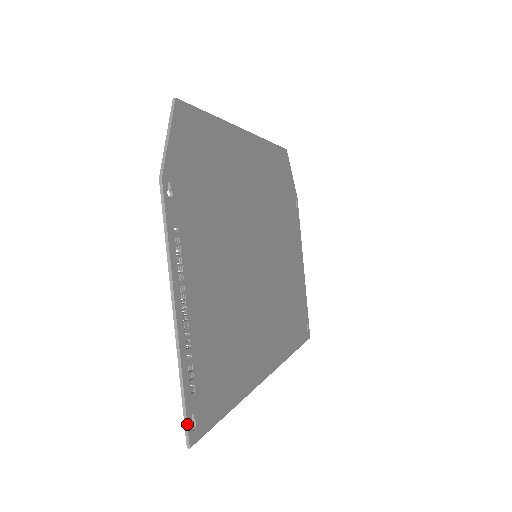
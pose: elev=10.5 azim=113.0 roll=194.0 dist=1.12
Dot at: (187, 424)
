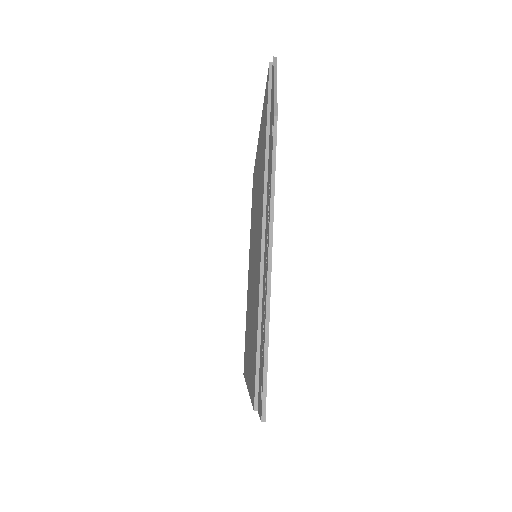
Dot at: (266, 390)
